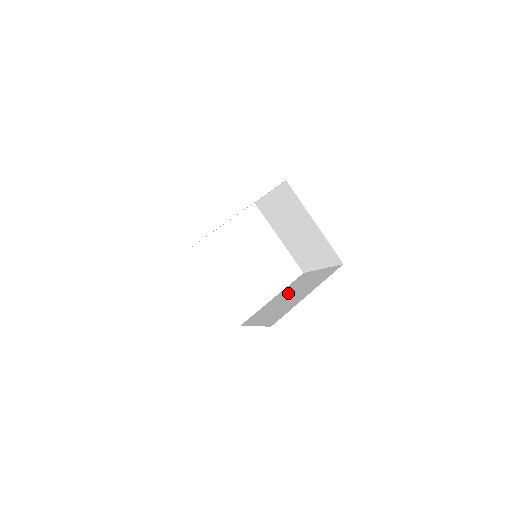
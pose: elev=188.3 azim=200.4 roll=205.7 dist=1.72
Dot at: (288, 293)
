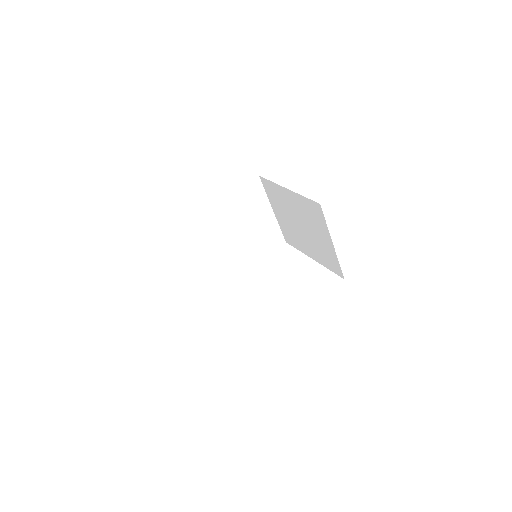
Dot at: occluded
